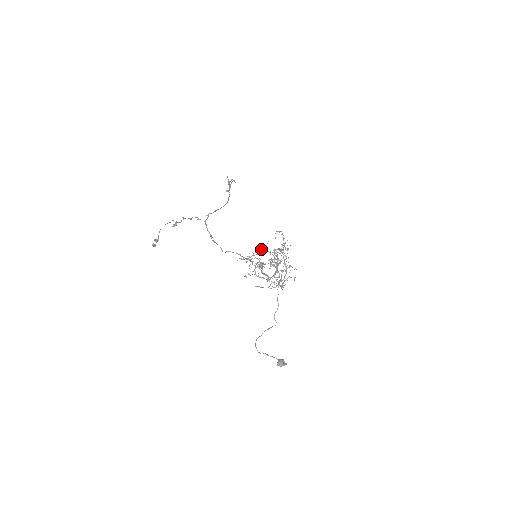
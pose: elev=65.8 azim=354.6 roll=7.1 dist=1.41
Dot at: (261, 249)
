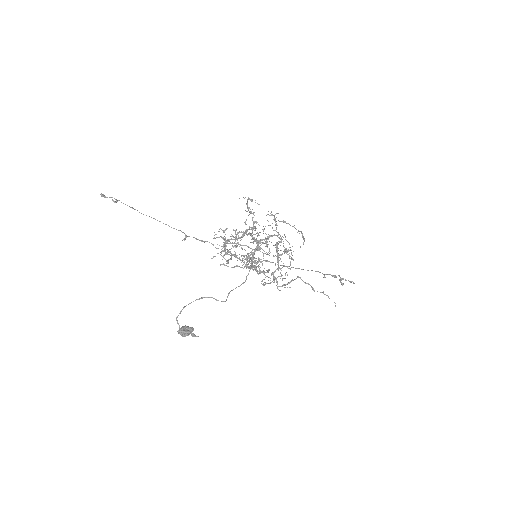
Dot at: (249, 233)
